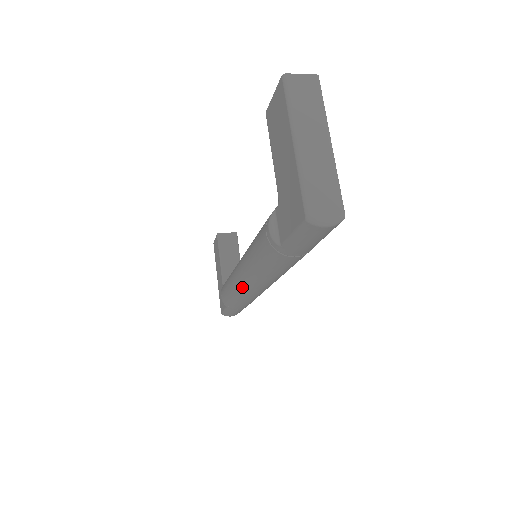
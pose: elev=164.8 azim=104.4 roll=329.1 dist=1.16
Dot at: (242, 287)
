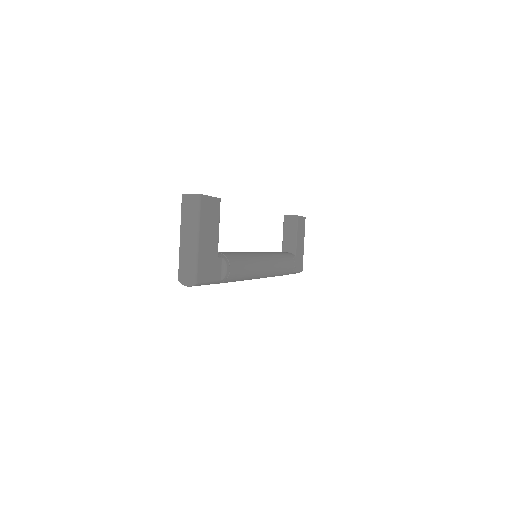
Dot at: occluded
